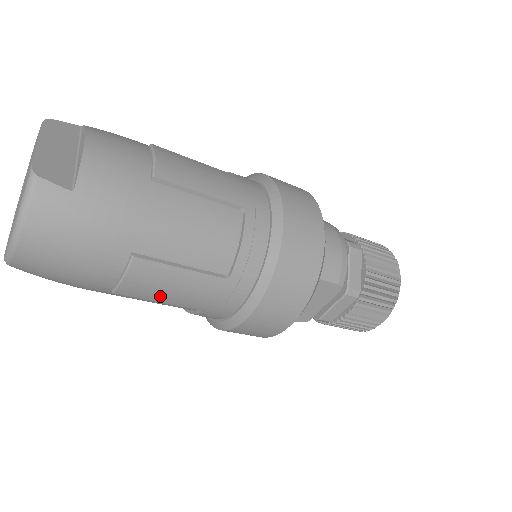
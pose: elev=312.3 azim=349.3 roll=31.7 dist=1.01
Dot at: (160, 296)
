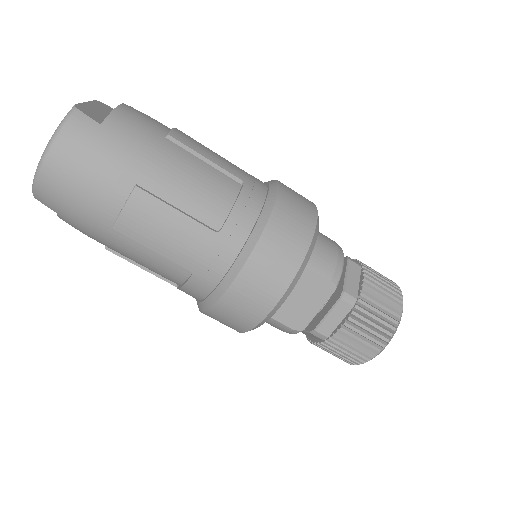
Dot at: (154, 240)
